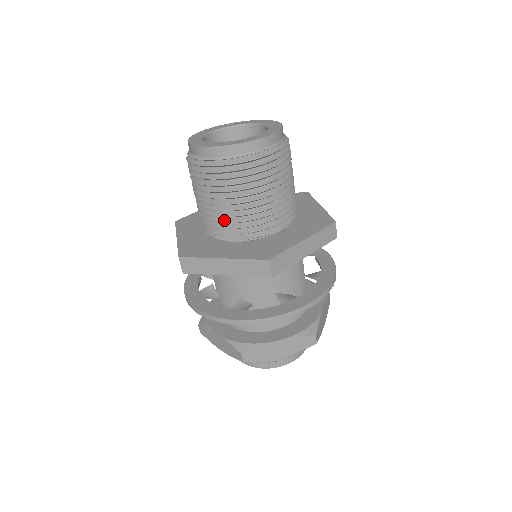
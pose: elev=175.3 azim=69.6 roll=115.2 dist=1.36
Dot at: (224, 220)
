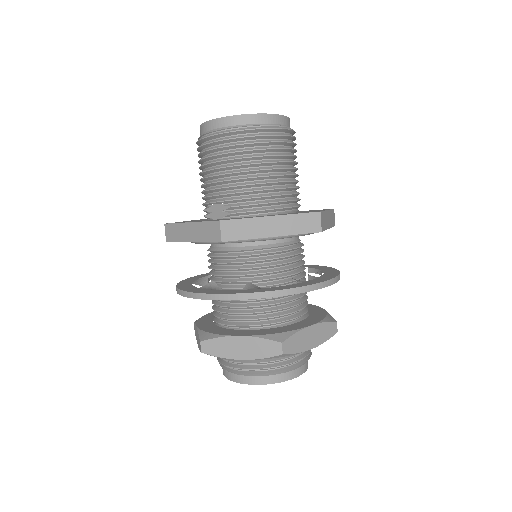
Dot at: (210, 195)
